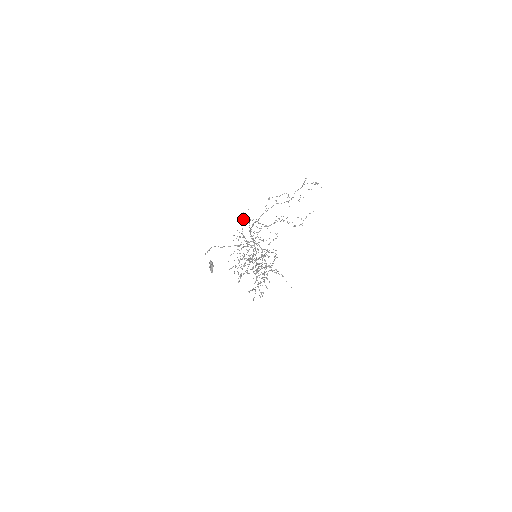
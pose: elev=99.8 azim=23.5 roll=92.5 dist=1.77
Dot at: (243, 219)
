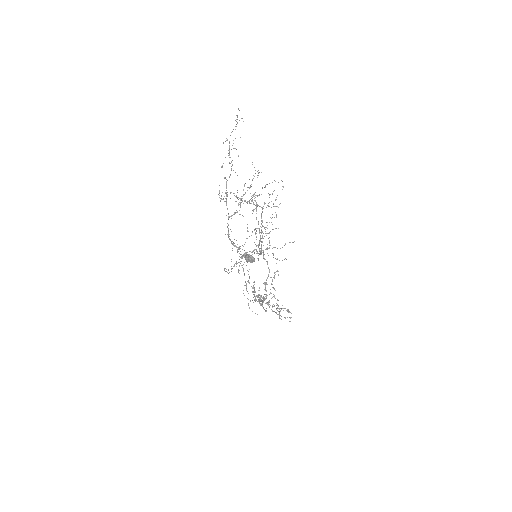
Dot at: occluded
